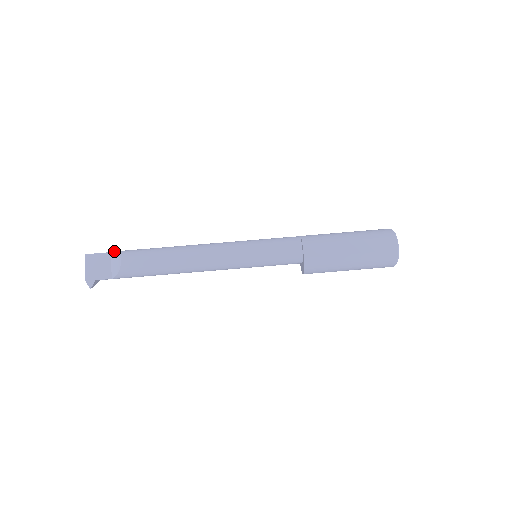
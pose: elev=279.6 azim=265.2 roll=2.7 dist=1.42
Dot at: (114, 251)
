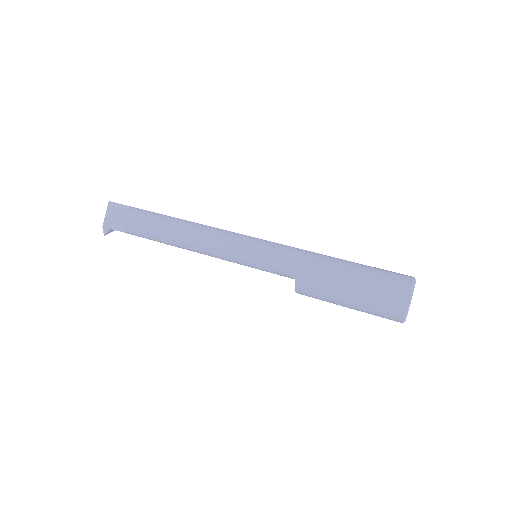
Dot at: (130, 206)
